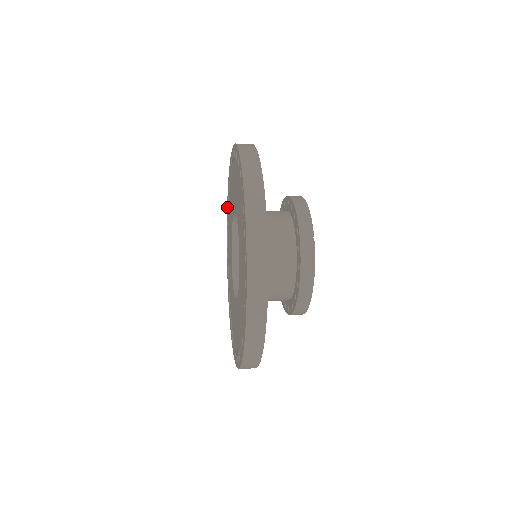
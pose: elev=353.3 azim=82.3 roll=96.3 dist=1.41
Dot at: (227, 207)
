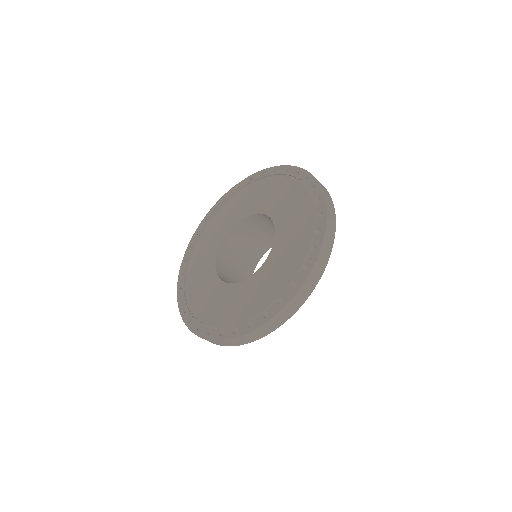
Dot at: (237, 186)
